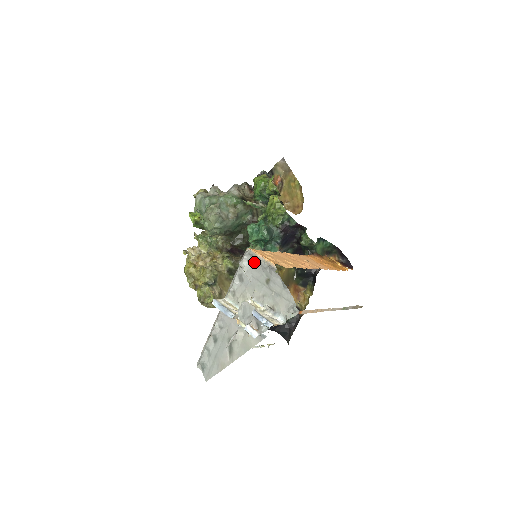
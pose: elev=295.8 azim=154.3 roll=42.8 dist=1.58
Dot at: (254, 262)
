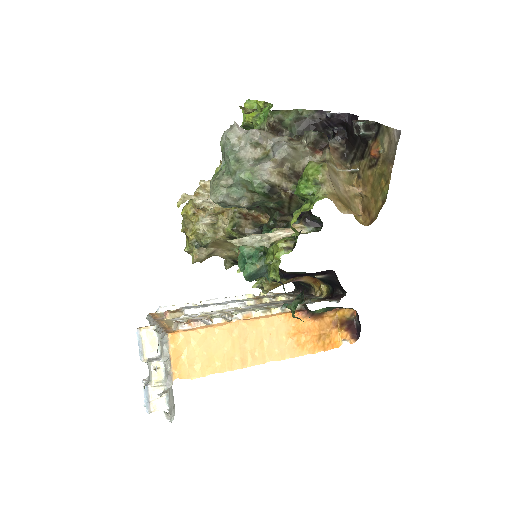
Dot at: (167, 352)
